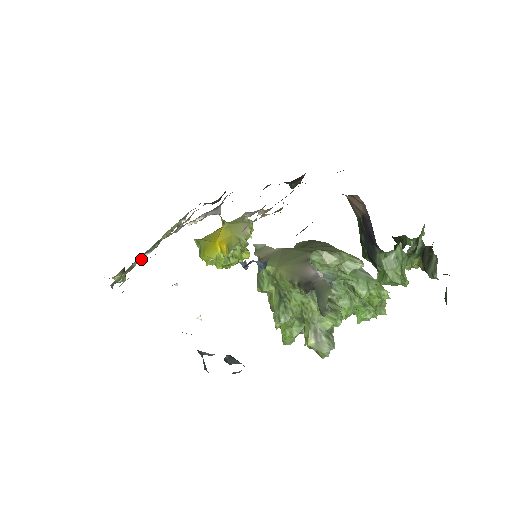
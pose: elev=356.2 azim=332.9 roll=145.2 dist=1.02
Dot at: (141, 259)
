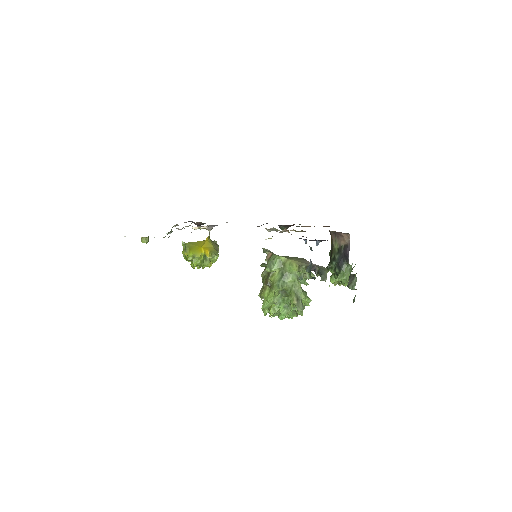
Dot at: occluded
